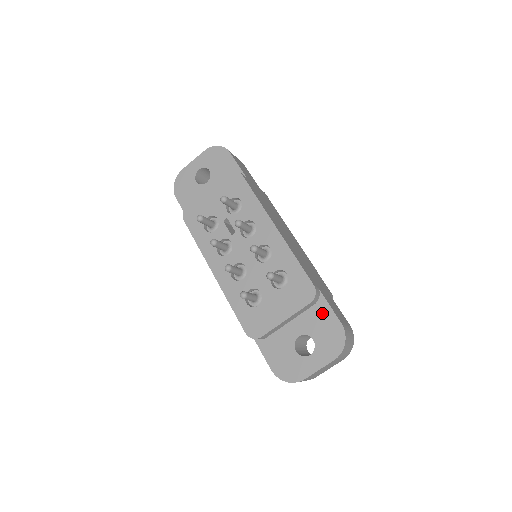
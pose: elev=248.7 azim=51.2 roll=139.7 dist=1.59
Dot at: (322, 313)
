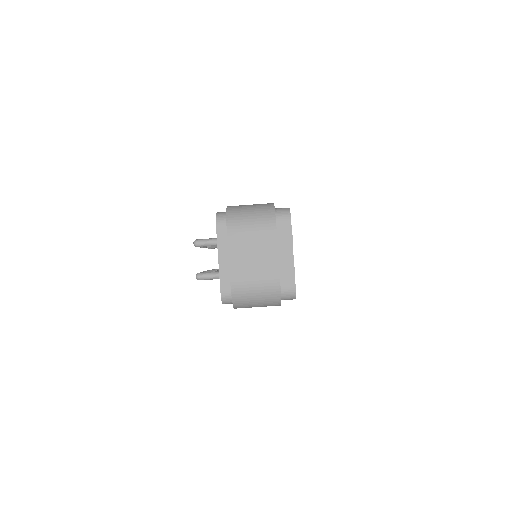
Dot at: occluded
